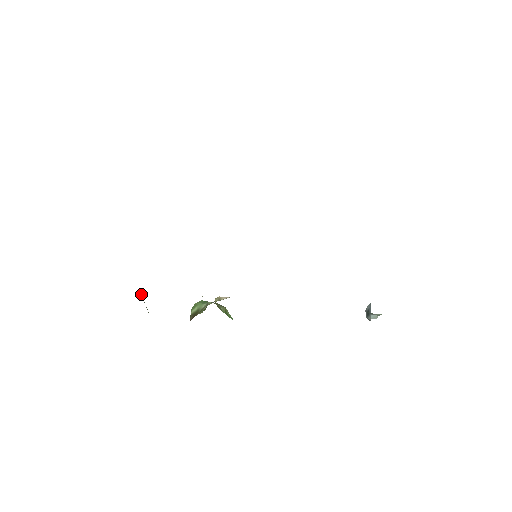
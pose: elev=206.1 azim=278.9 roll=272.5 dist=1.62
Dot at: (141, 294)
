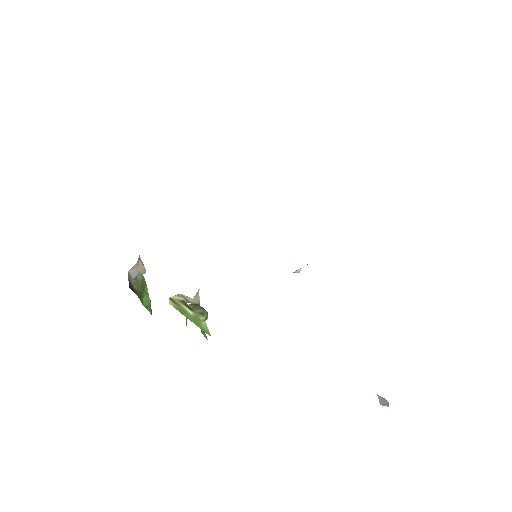
Dot at: (137, 276)
